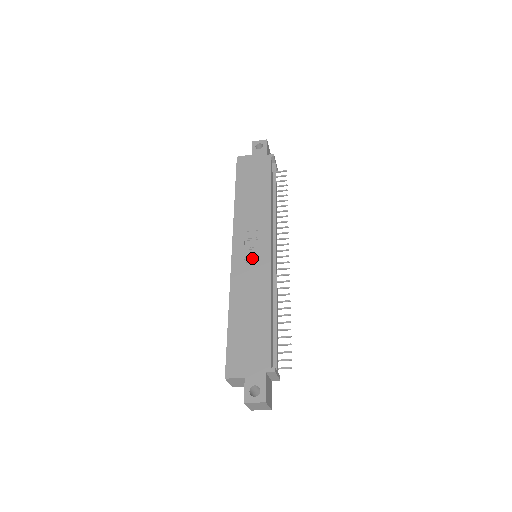
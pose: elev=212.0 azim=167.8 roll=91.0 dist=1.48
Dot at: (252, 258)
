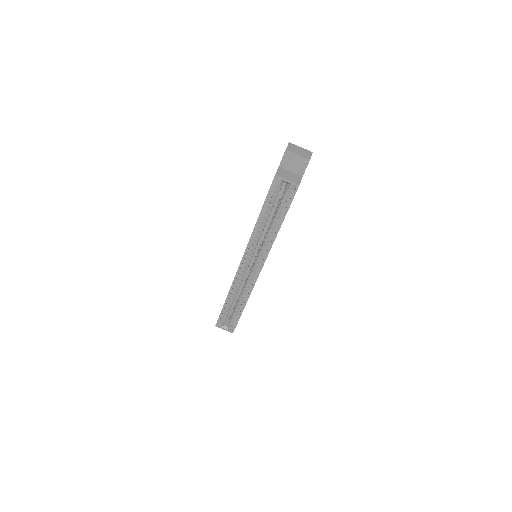
Dot at: occluded
